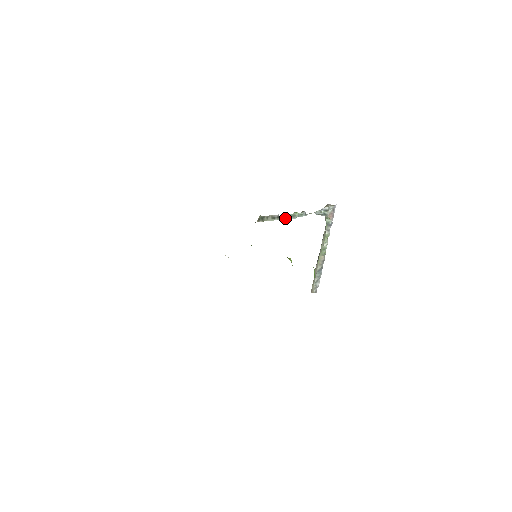
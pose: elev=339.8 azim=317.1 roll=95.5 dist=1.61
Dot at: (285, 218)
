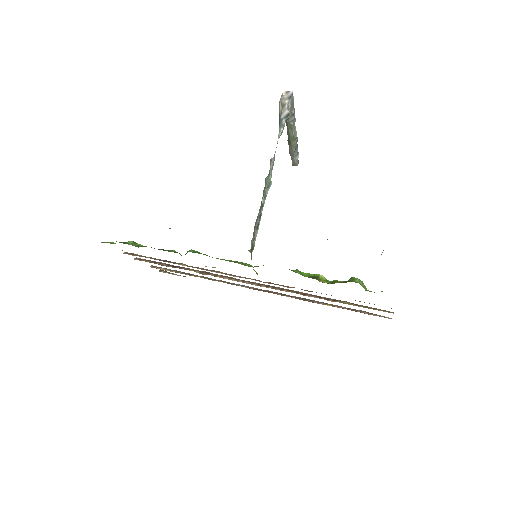
Dot at: (264, 202)
